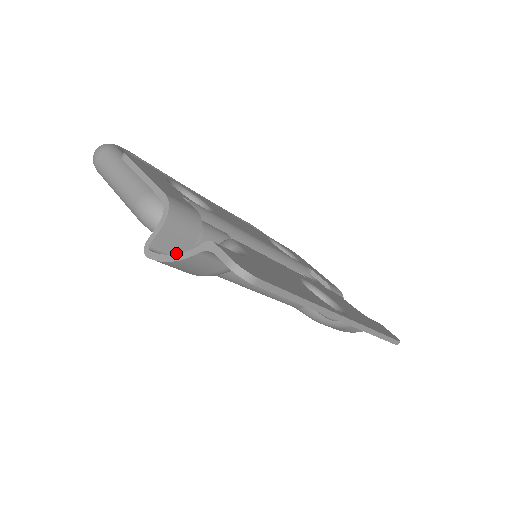
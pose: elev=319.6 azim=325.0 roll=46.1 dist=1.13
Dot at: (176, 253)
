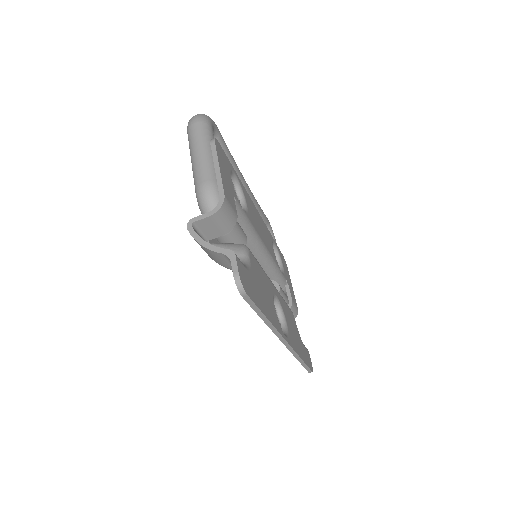
Dot at: (206, 234)
